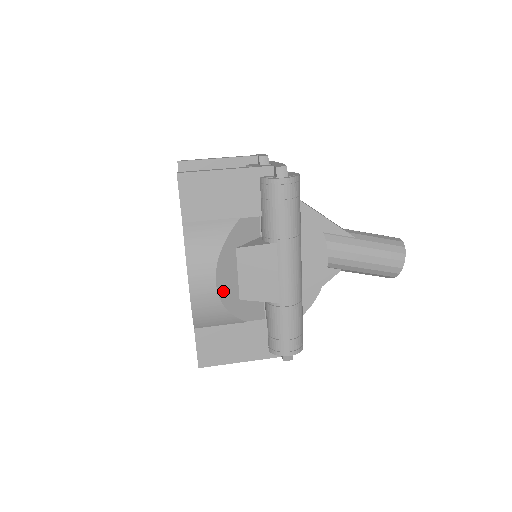
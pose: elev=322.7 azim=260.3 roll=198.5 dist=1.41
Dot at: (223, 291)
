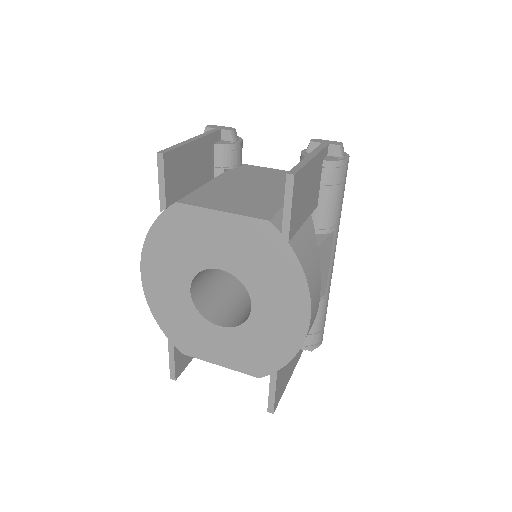
Dot at: occluded
